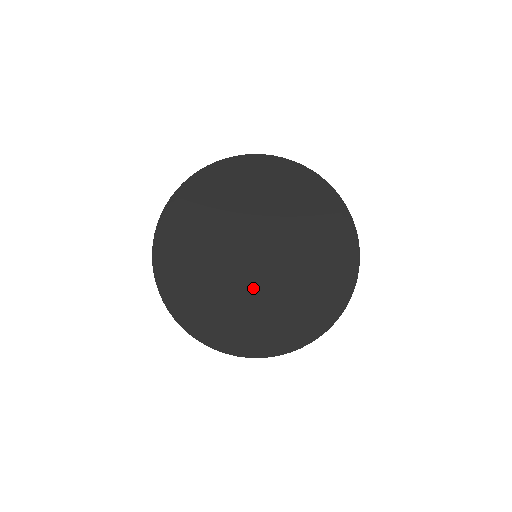
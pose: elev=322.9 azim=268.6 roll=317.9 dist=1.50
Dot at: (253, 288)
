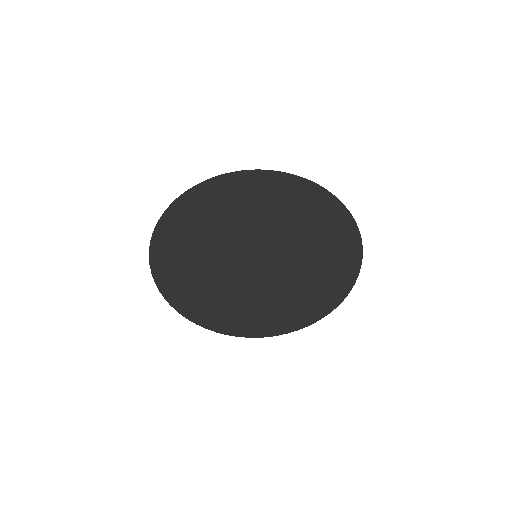
Dot at: (227, 262)
